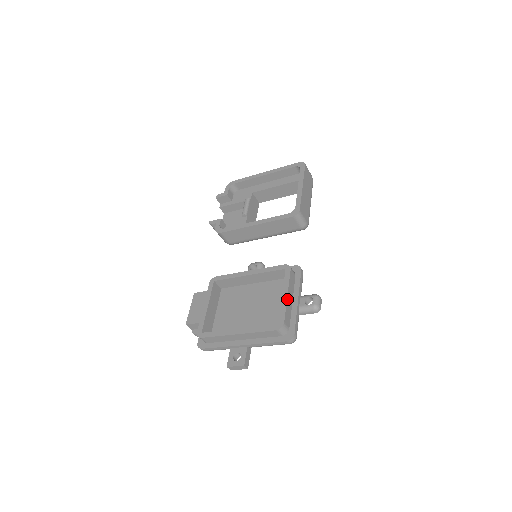
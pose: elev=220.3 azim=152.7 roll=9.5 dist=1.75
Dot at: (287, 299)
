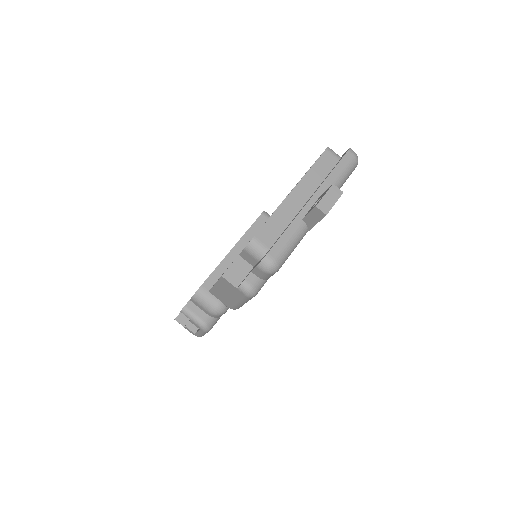
Dot at: occluded
